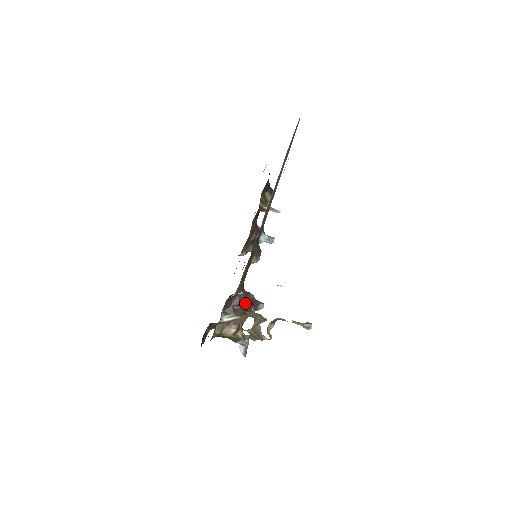
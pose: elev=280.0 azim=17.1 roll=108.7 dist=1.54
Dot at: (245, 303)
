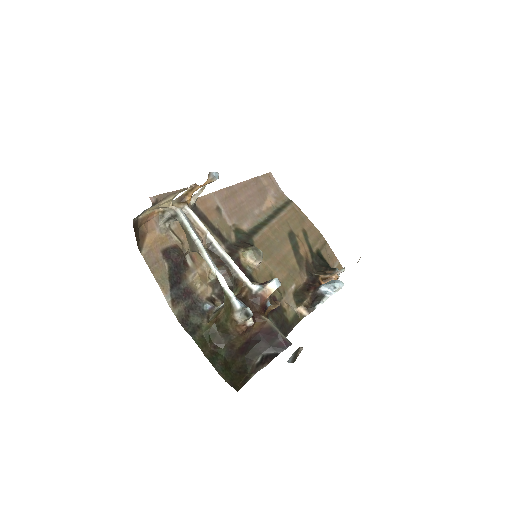
Dot at: occluded
